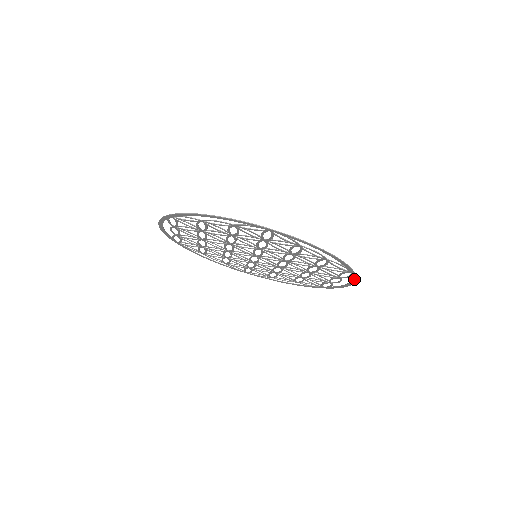
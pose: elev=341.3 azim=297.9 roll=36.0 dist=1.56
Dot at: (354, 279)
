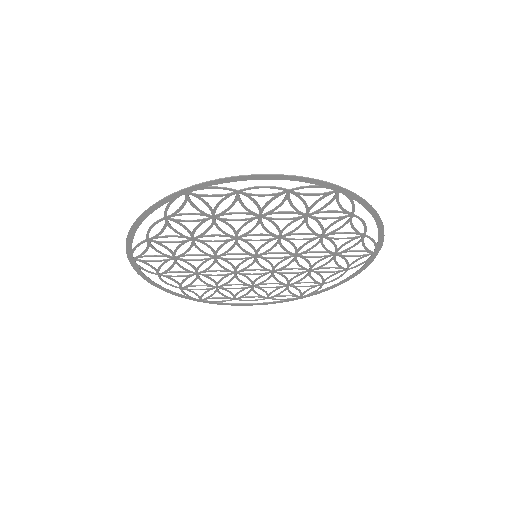
Dot at: (365, 266)
